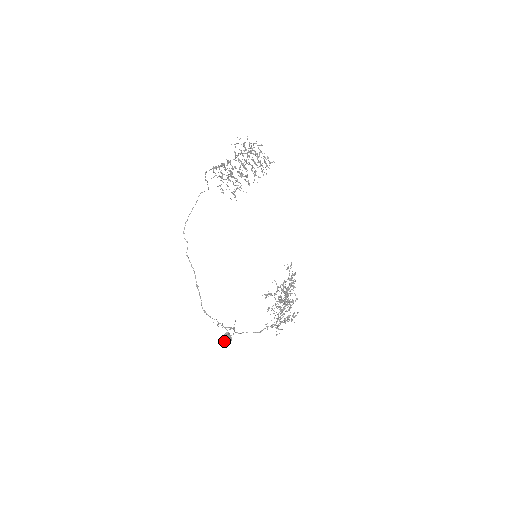
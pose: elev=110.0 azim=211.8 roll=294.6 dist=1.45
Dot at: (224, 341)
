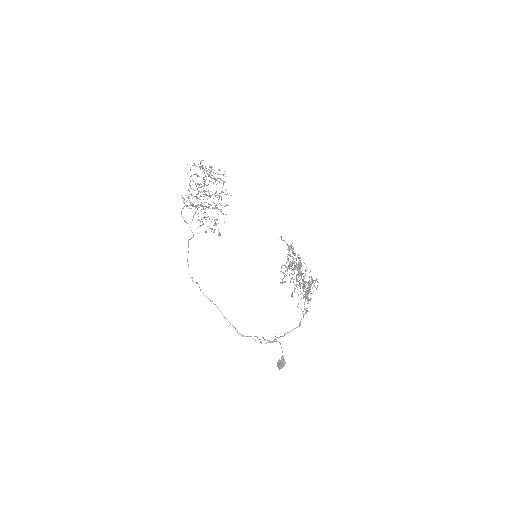
Dot at: occluded
